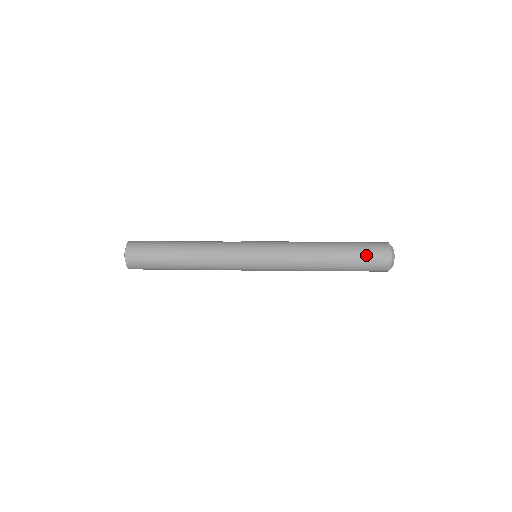
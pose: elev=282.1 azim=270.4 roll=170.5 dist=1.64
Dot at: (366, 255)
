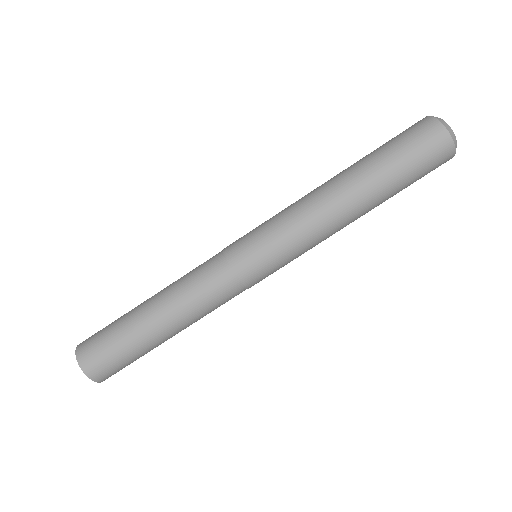
Dot at: (407, 151)
